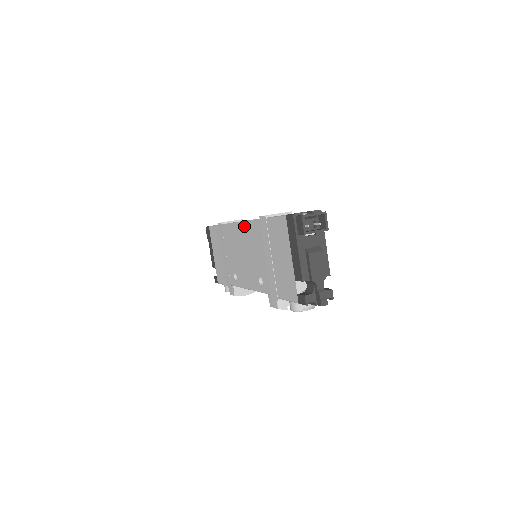
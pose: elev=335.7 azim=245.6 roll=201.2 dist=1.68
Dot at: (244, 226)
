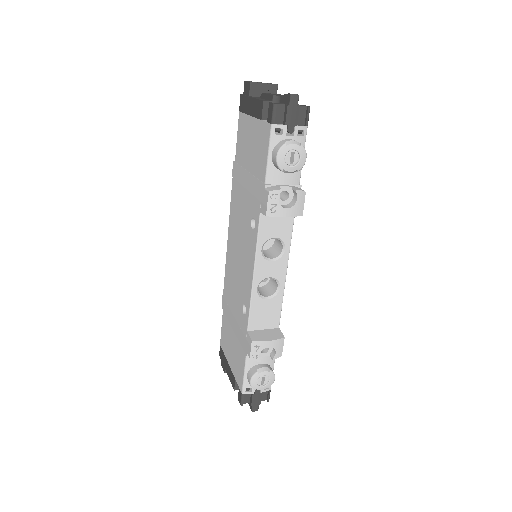
Dot at: (230, 226)
